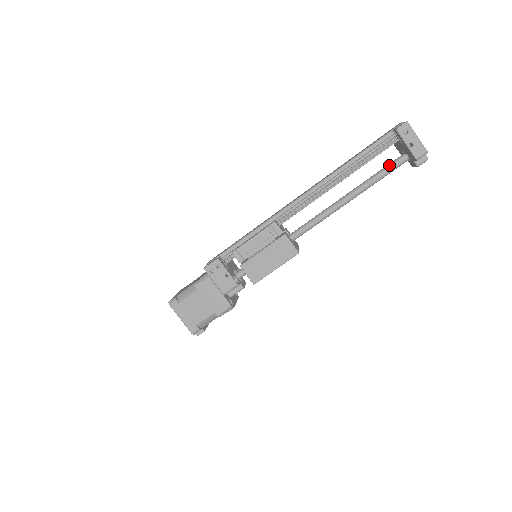
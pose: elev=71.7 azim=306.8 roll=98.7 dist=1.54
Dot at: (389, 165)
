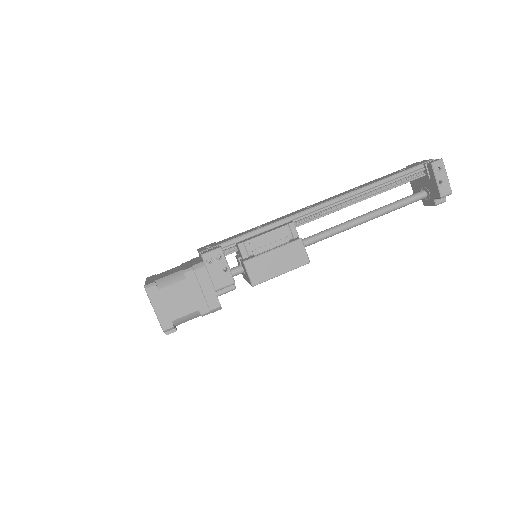
Dot at: (409, 197)
